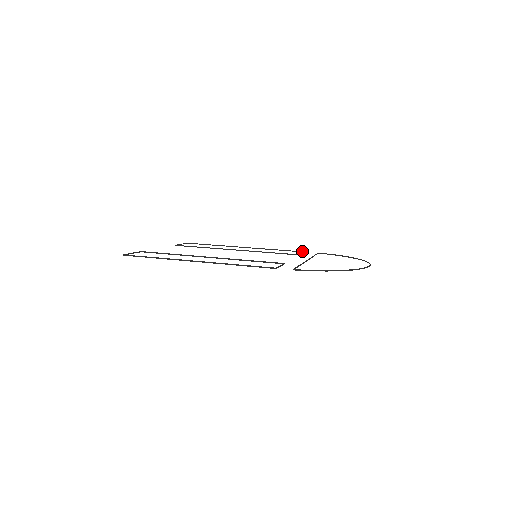
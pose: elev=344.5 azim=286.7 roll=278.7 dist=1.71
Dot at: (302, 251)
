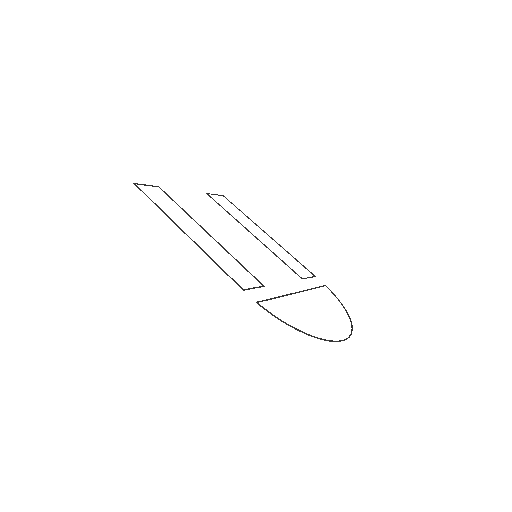
Dot at: occluded
